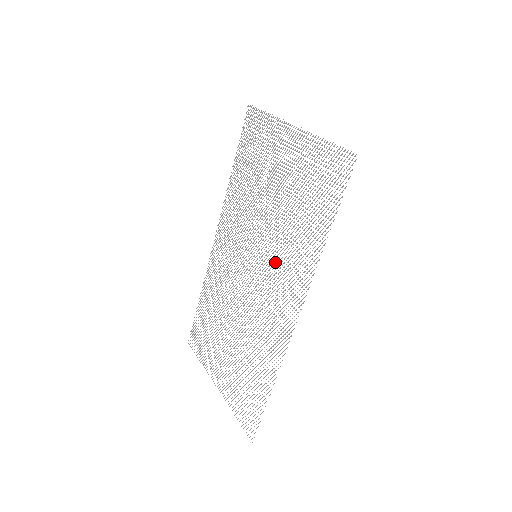
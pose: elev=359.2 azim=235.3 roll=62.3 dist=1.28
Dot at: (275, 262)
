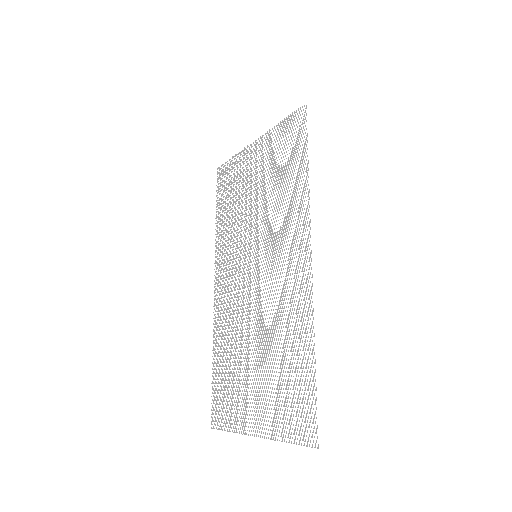
Dot at: (274, 239)
